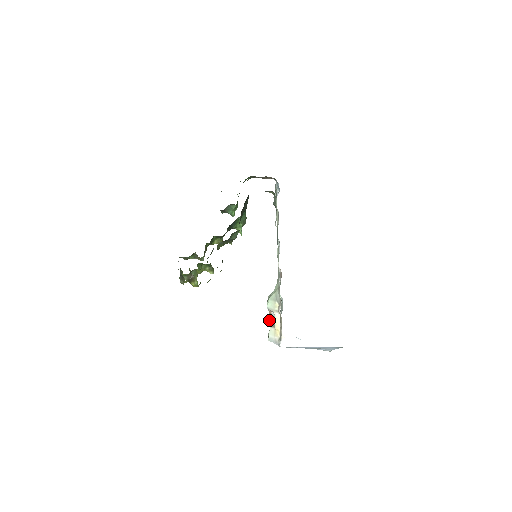
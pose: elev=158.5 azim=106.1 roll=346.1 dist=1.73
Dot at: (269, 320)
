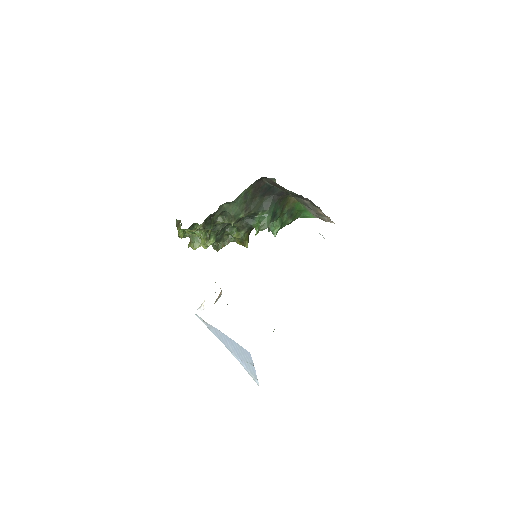
Dot at: (216, 300)
